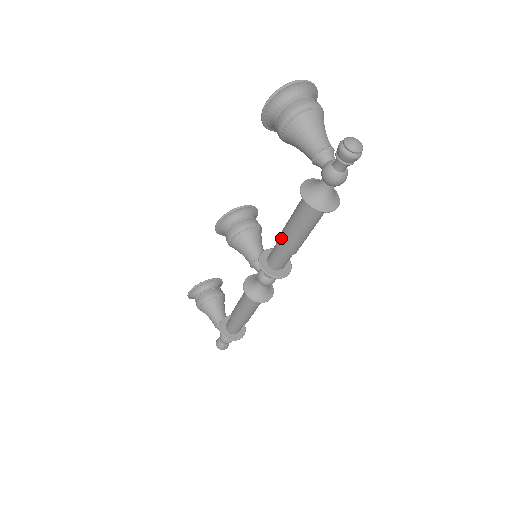
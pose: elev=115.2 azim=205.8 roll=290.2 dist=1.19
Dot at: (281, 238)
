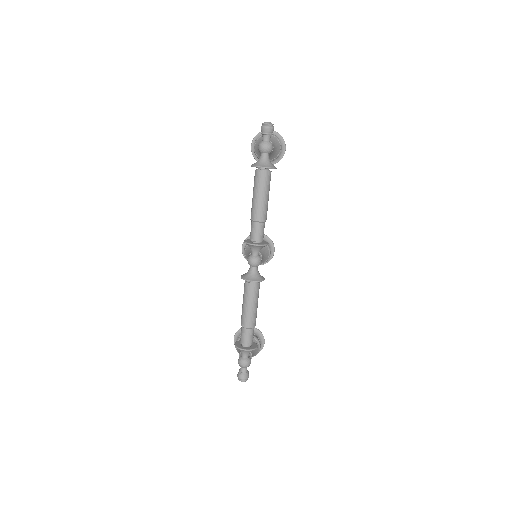
Dot at: (251, 210)
